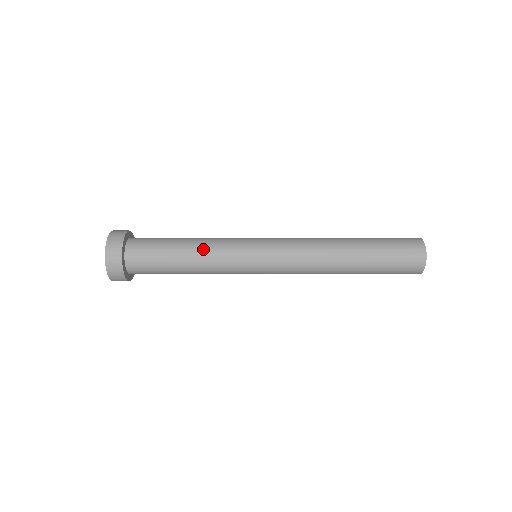
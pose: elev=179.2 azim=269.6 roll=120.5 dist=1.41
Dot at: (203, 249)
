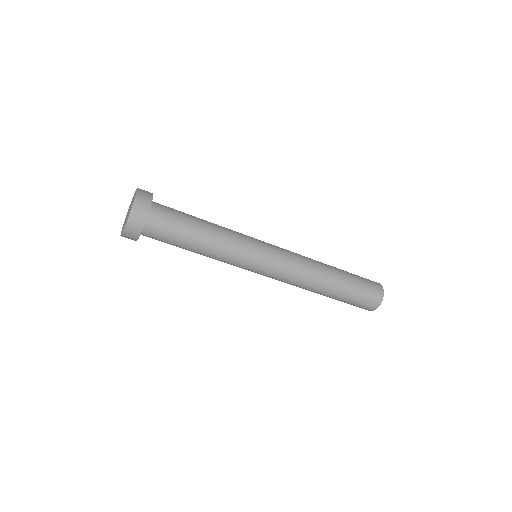
Dot at: (220, 227)
